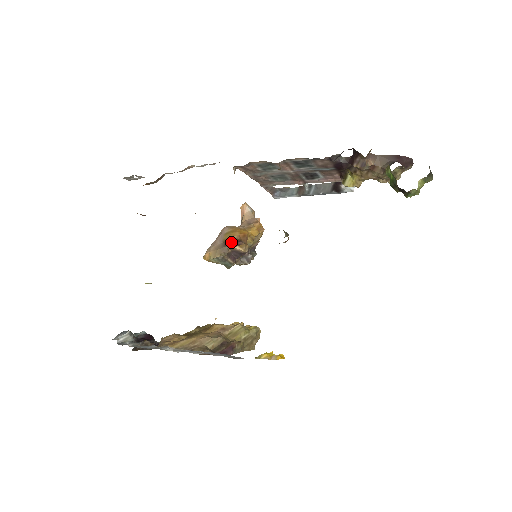
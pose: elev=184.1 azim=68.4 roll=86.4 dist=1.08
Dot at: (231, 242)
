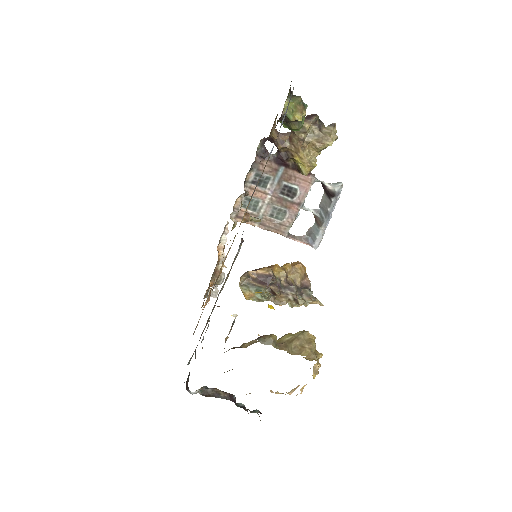
Dot at: (253, 270)
